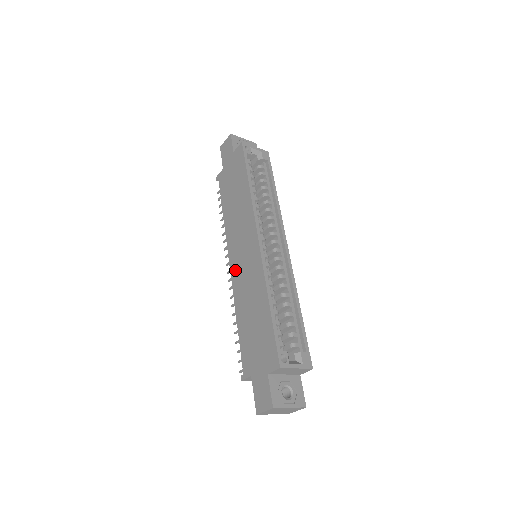
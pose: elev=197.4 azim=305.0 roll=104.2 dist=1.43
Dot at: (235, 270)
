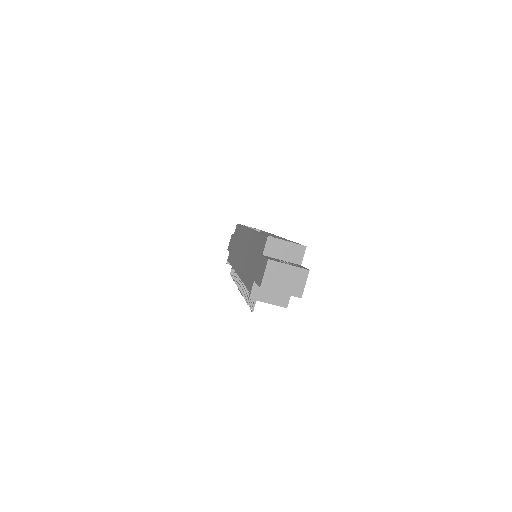
Dot at: (239, 266)
